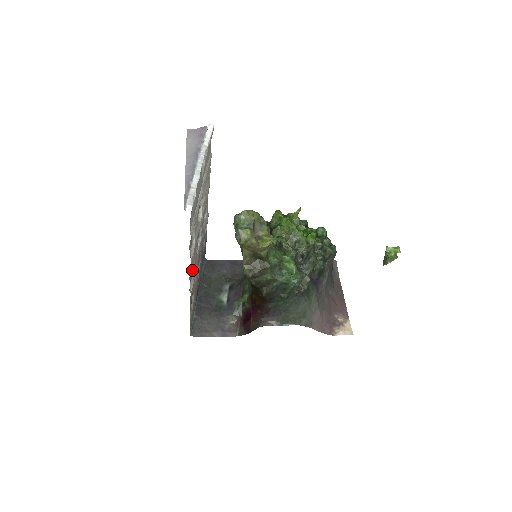
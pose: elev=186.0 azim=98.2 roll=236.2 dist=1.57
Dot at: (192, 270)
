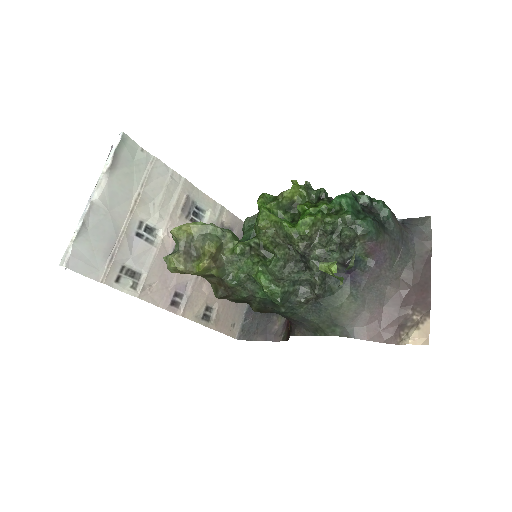
Dot at: (172, 293)
